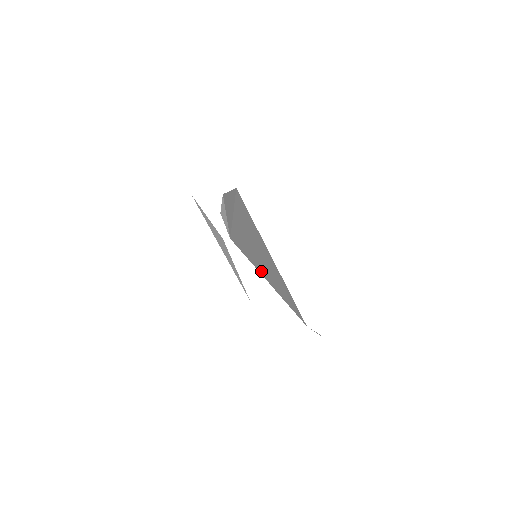
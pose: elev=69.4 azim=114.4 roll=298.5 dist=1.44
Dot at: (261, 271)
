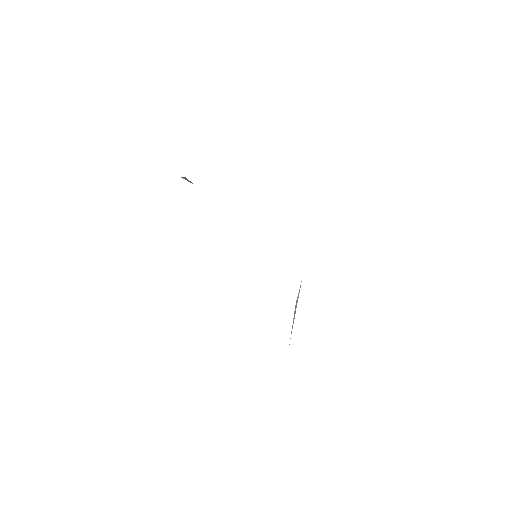
Dot at: occluded
